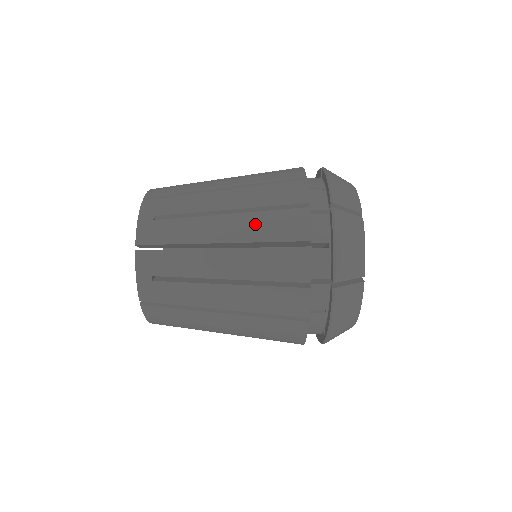
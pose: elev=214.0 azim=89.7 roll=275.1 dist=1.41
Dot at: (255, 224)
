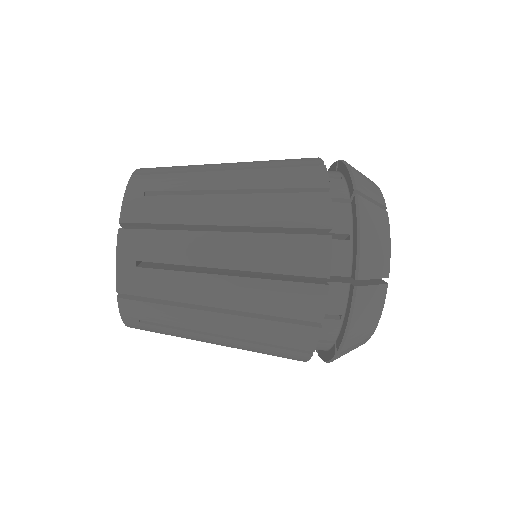
Dot at: (260, 295)
